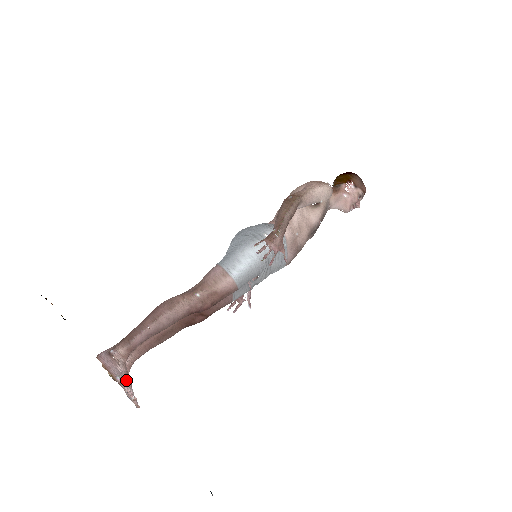
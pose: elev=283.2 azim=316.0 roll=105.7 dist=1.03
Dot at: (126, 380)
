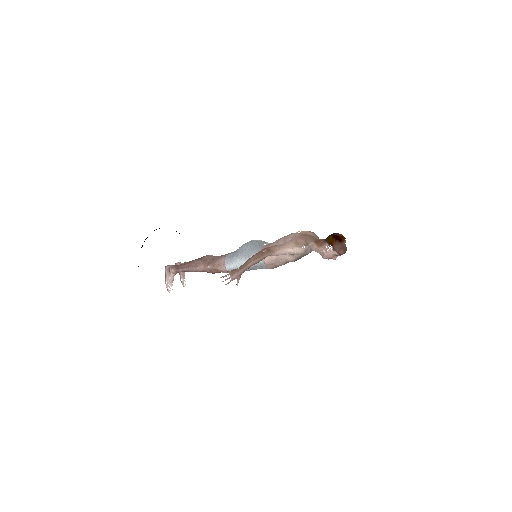
Dot at: (170, 283)
